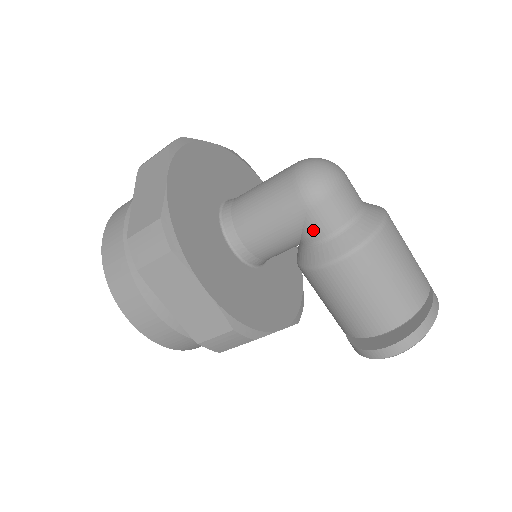
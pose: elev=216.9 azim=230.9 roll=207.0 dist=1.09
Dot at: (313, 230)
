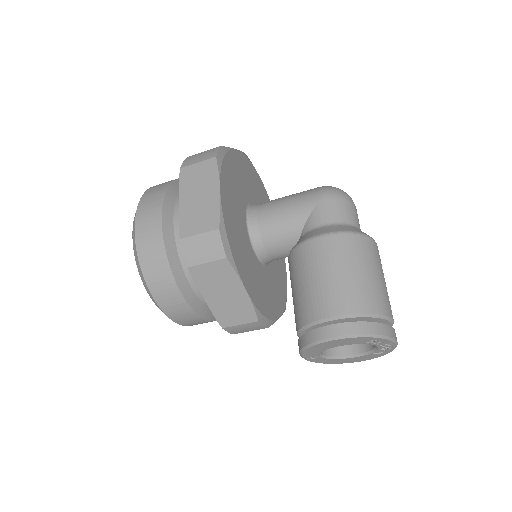
Dot at: (317, 217)
